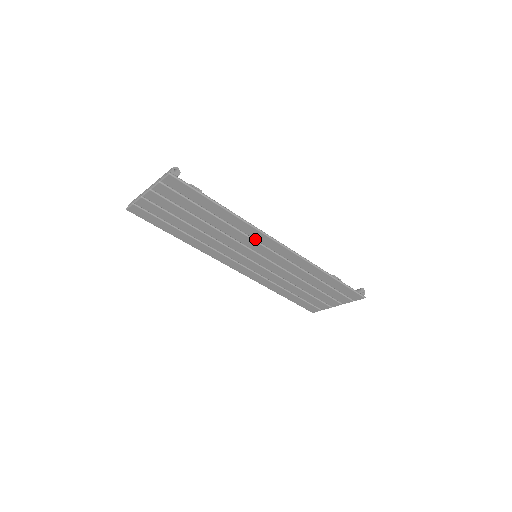
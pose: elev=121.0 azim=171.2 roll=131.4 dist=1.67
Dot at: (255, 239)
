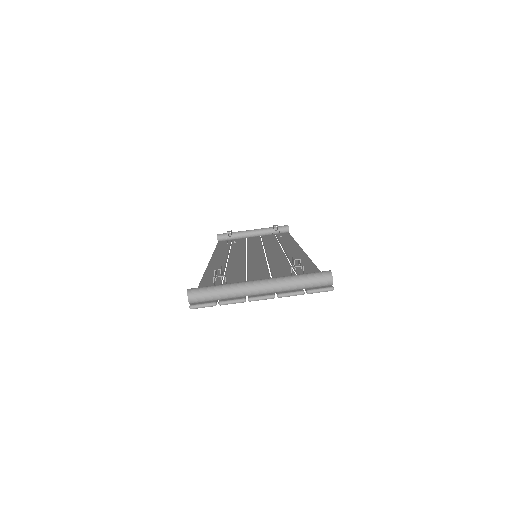
Dot at: occluded
